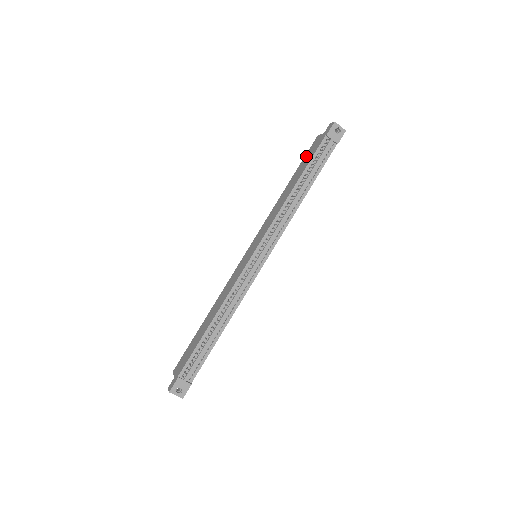
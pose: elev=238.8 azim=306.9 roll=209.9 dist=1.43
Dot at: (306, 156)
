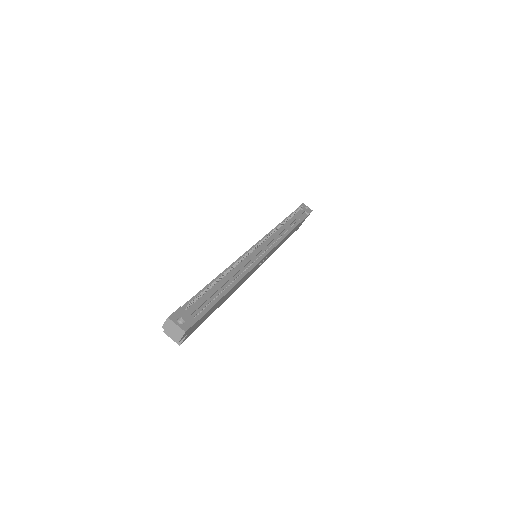
Dot at: occluded
